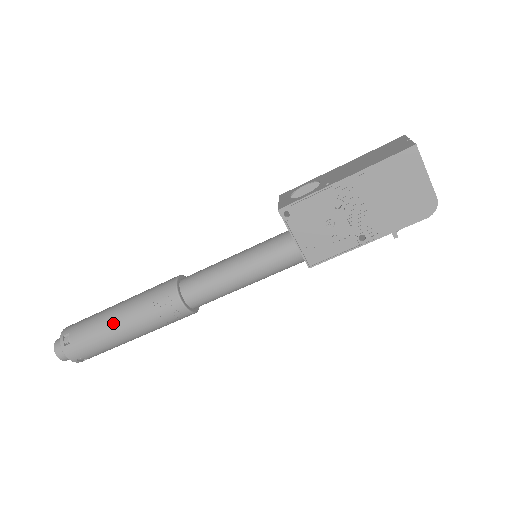
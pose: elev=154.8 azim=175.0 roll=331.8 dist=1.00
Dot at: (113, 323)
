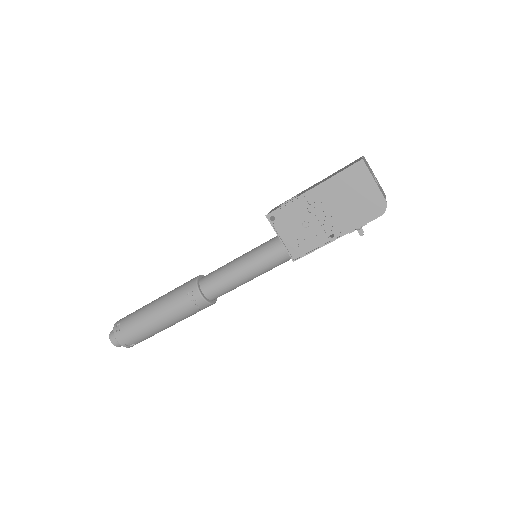
Dot at: (151, 312)
